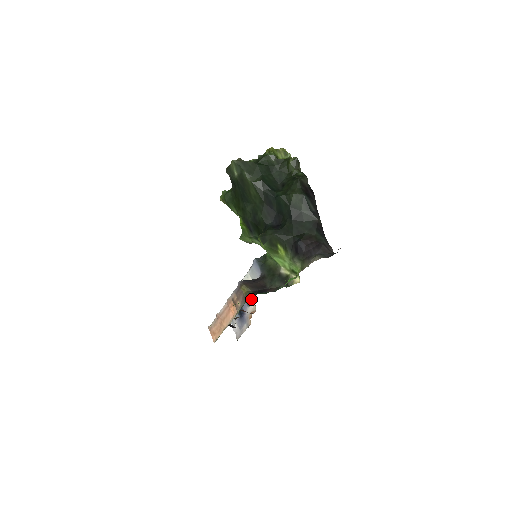
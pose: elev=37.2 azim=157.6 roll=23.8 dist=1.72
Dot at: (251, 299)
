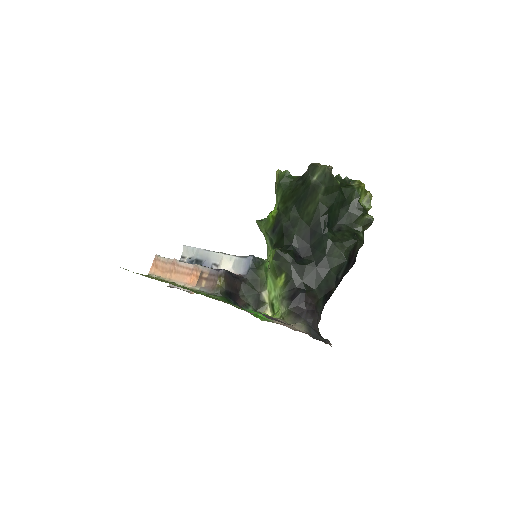
Dot at: occluded
